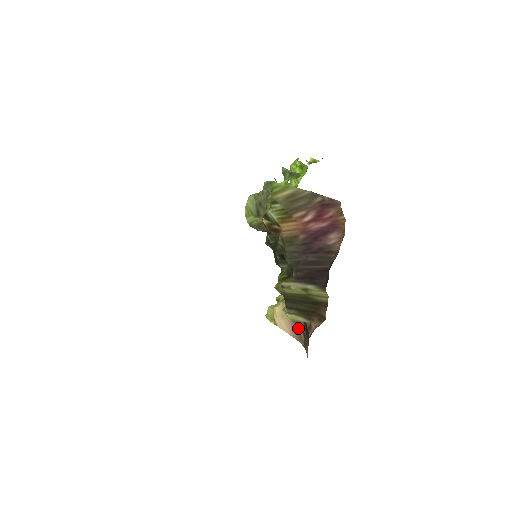
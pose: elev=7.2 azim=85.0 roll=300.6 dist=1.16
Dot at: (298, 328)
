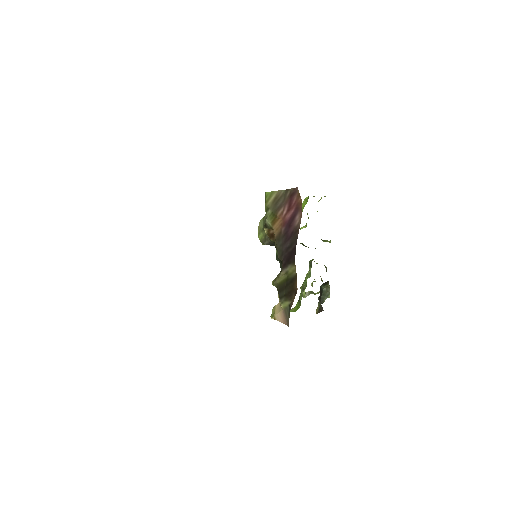
Dot at: (286, 313)
